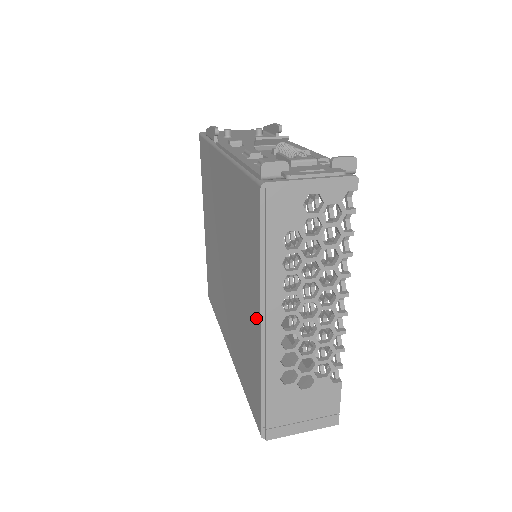
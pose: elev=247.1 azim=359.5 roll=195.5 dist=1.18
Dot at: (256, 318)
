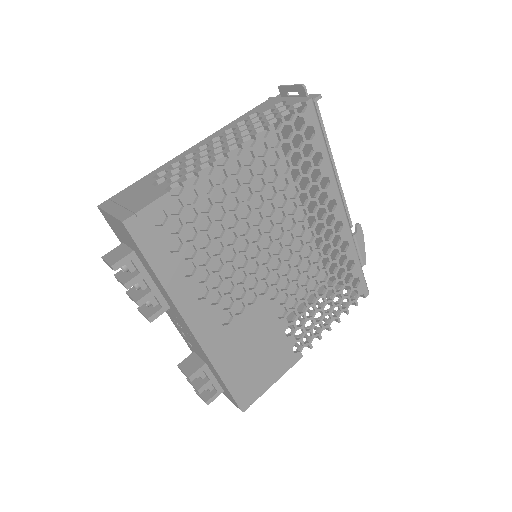
Dot at: occluded
